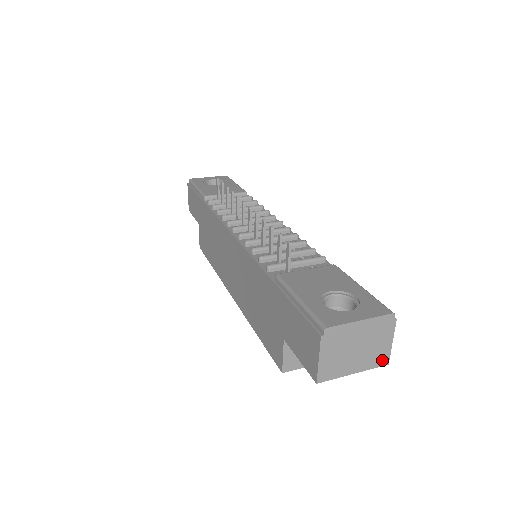
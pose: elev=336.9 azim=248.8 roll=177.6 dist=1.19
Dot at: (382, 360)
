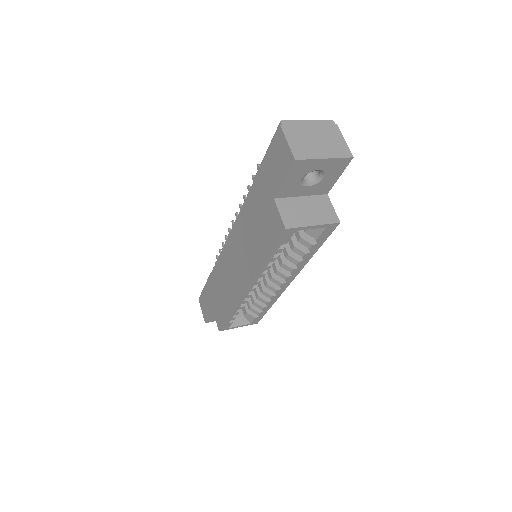
Dot at: (345, 153)
